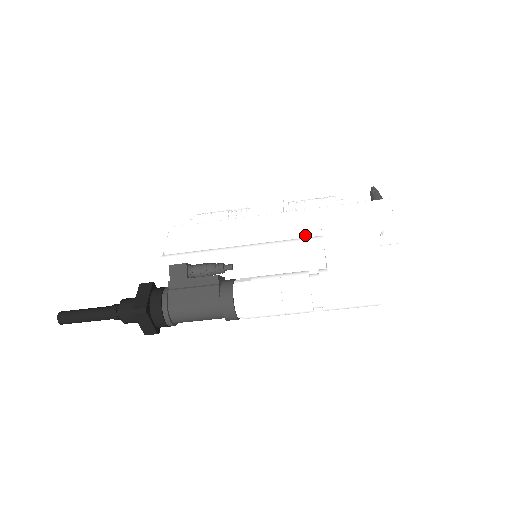
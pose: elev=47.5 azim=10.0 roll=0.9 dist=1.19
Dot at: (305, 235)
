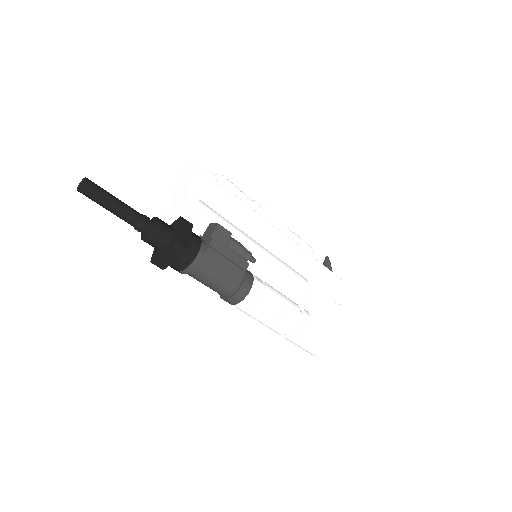
Dot at: (295, 268)
